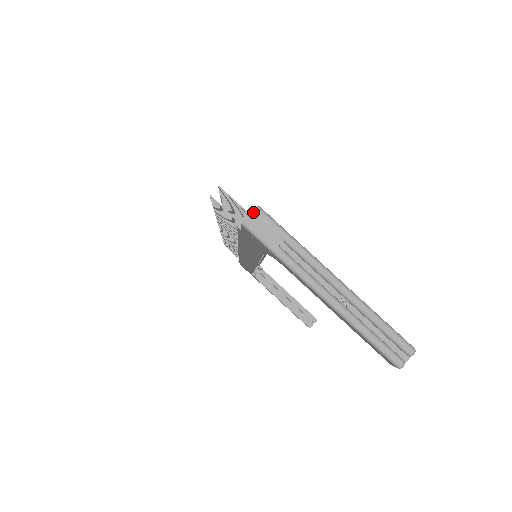
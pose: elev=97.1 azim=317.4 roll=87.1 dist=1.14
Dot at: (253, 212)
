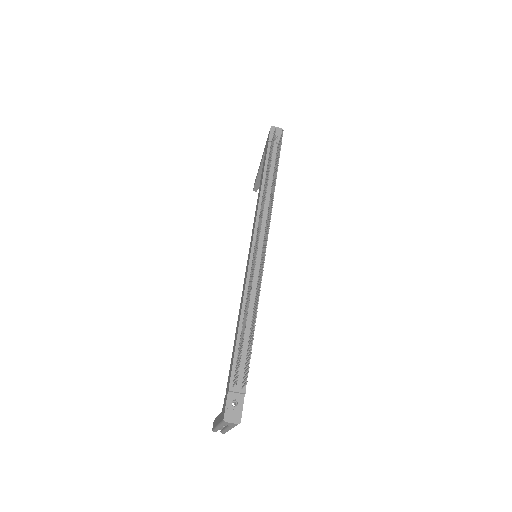
Dot at: (234, 424)
